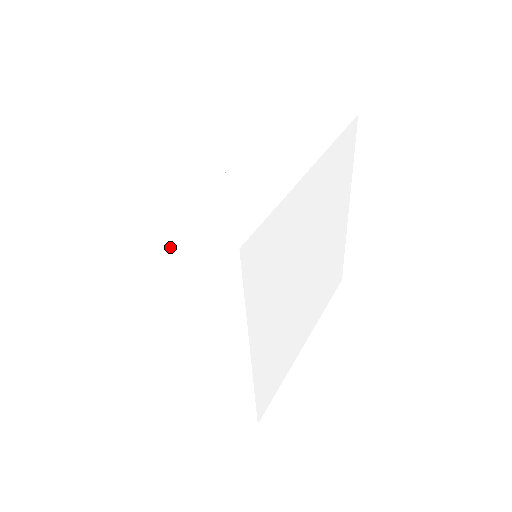
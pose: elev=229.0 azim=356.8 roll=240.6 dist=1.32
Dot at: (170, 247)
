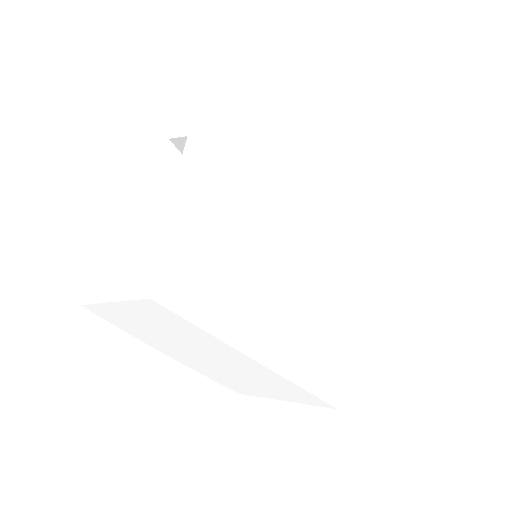
Dot at: (130, 315)
